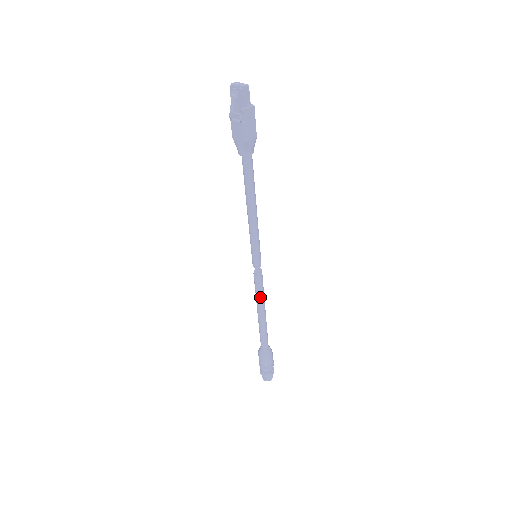
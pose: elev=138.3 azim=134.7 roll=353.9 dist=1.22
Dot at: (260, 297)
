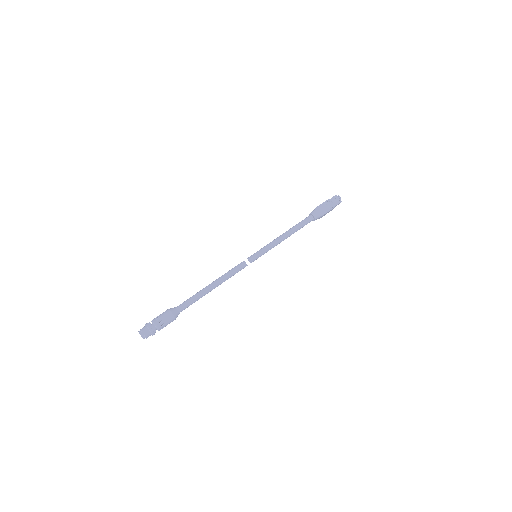
Dot at: (229, 277)
